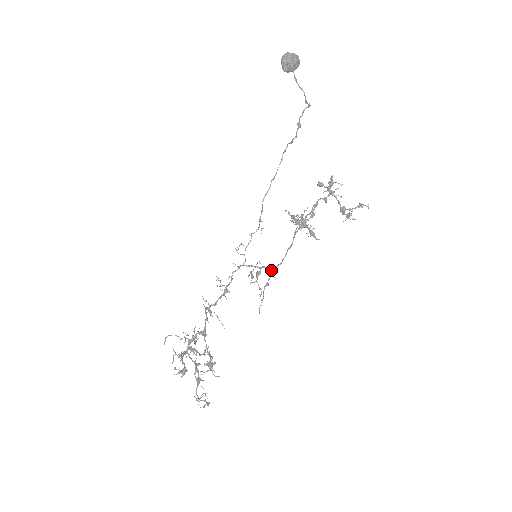
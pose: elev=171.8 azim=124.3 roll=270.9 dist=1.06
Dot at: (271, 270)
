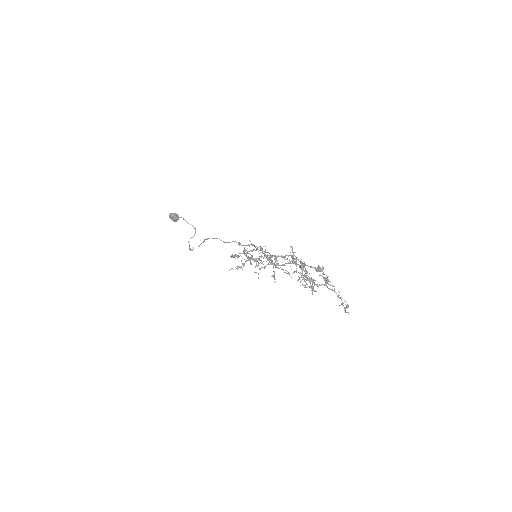
Dot at: occluded
